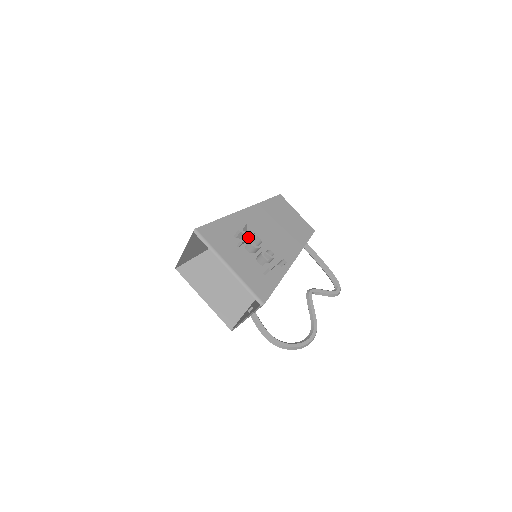
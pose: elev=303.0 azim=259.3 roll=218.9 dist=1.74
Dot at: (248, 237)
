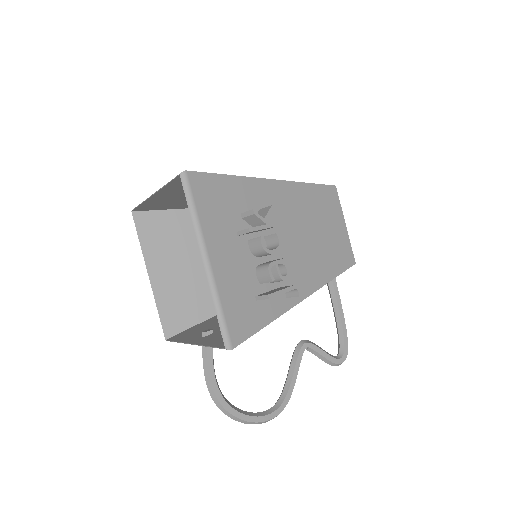
Dot at: (262, 228)
